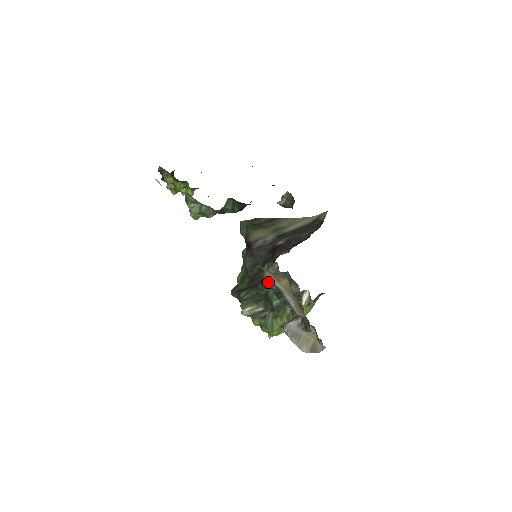
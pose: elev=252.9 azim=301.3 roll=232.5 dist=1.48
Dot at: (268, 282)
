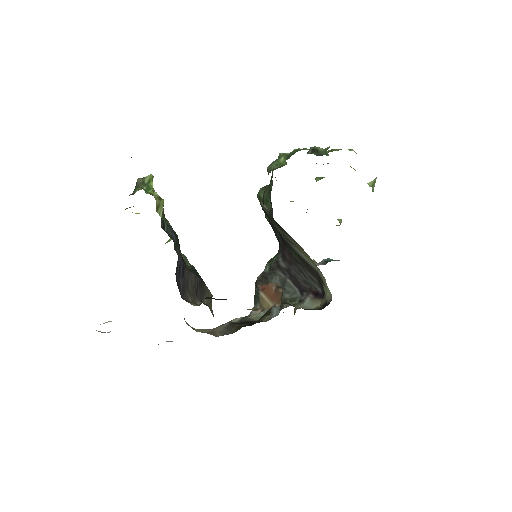
Dot at: occluded
